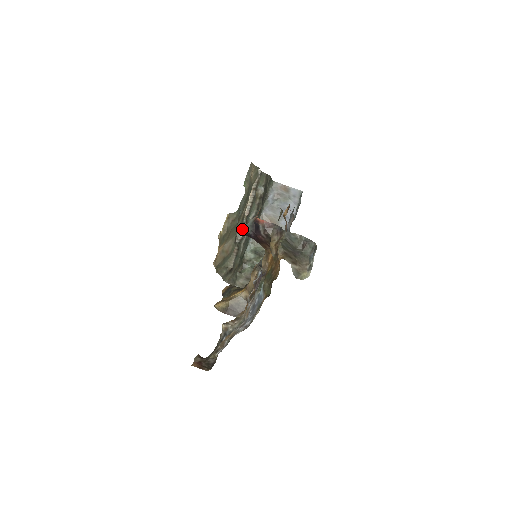
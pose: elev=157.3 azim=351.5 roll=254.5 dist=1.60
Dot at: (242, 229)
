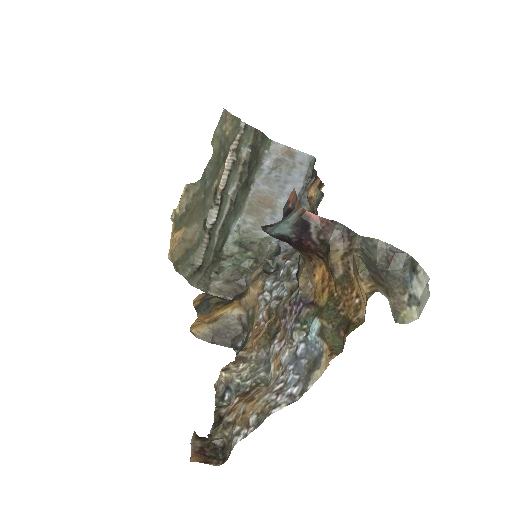
Dot at: (275, 229)
